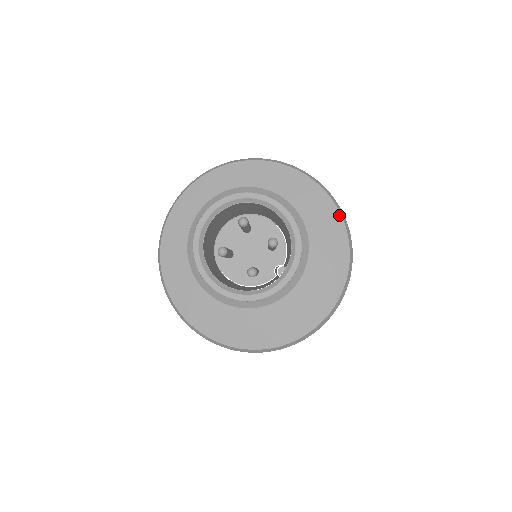
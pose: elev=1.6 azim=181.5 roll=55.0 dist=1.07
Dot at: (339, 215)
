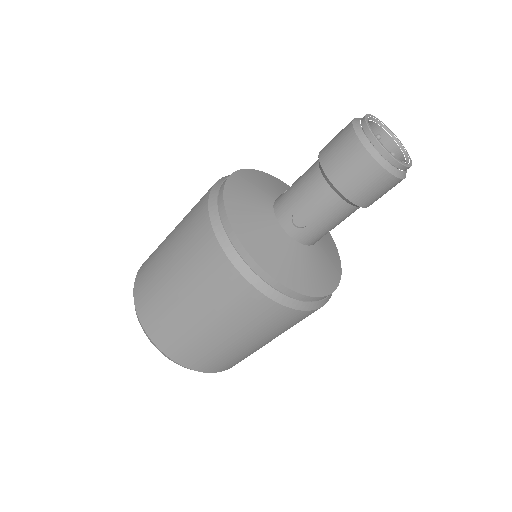
Dot at: (335, 245)
